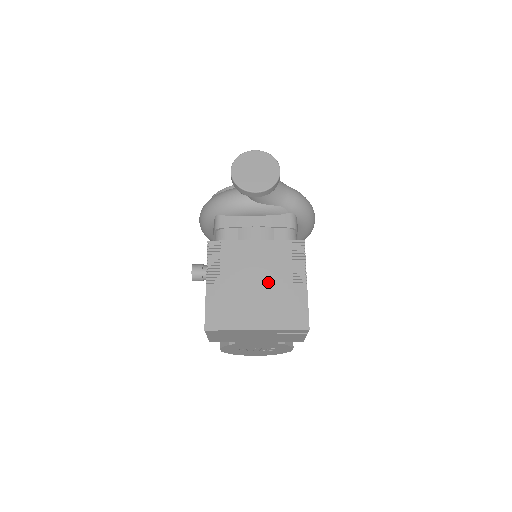
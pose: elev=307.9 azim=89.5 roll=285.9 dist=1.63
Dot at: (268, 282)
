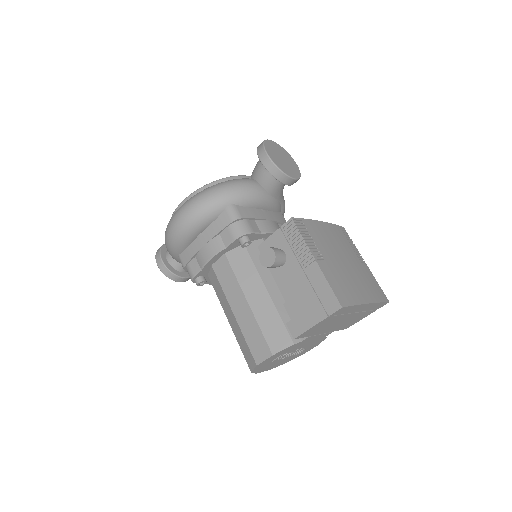
Dot at: (350, 260)
